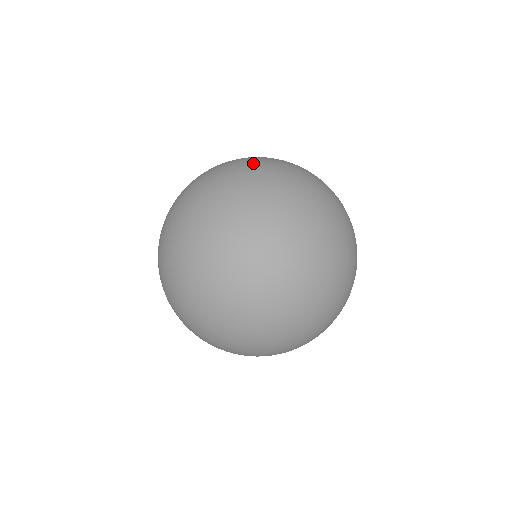
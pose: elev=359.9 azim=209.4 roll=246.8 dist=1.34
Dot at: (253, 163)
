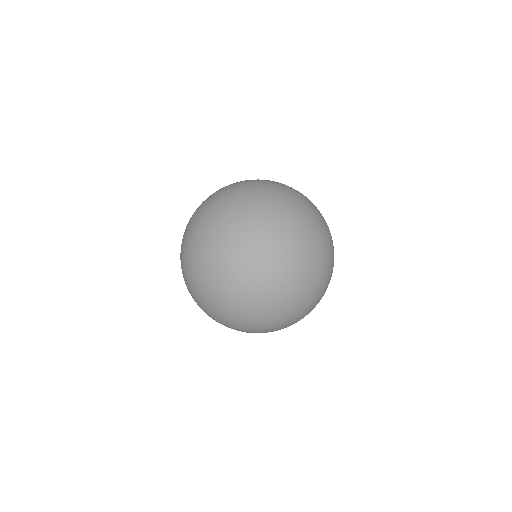
Dot at: (217, 226)
